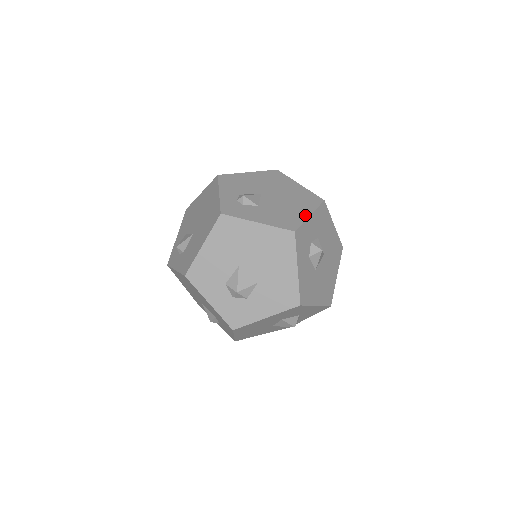
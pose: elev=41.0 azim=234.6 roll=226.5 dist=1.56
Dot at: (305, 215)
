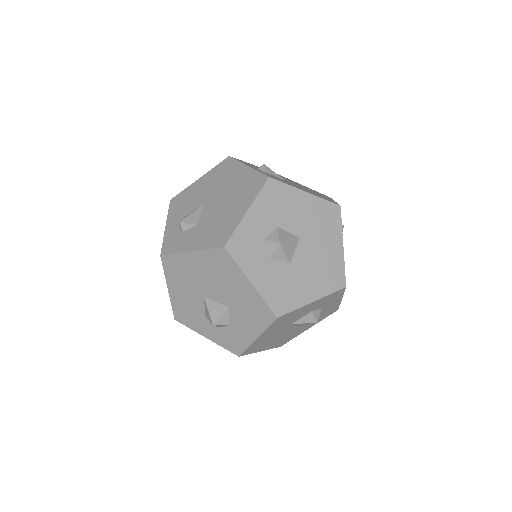
Dot at: (241, 214)
